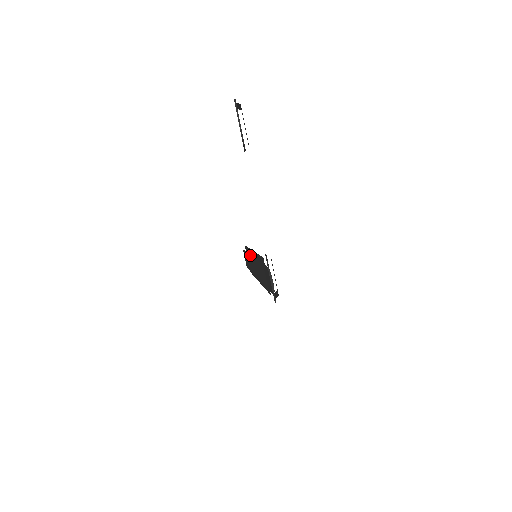
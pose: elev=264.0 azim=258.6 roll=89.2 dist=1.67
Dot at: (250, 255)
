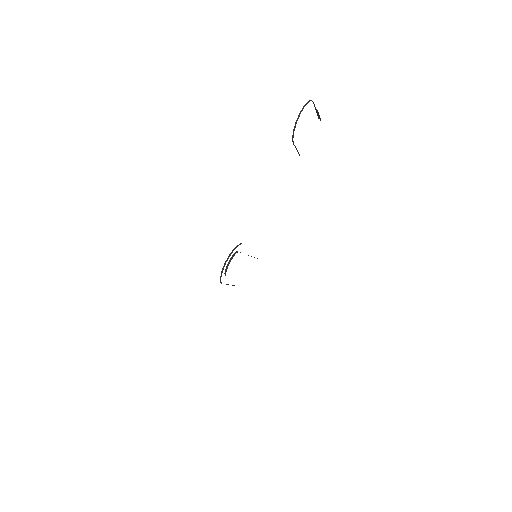
Dot at: occluded
